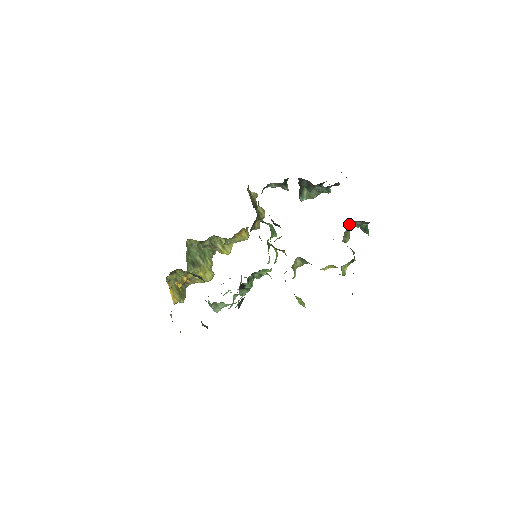
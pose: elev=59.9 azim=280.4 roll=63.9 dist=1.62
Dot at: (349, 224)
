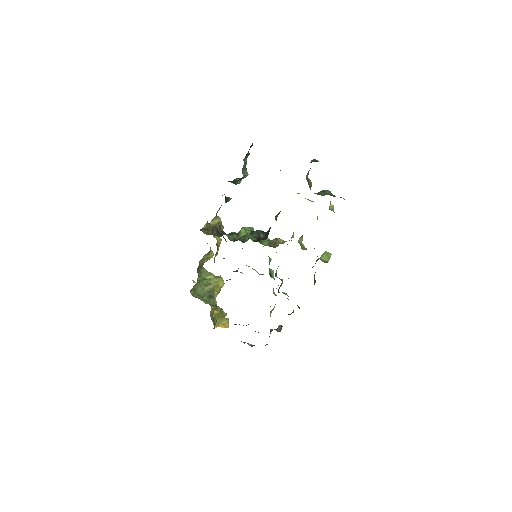
Dot at: (306, 178)
